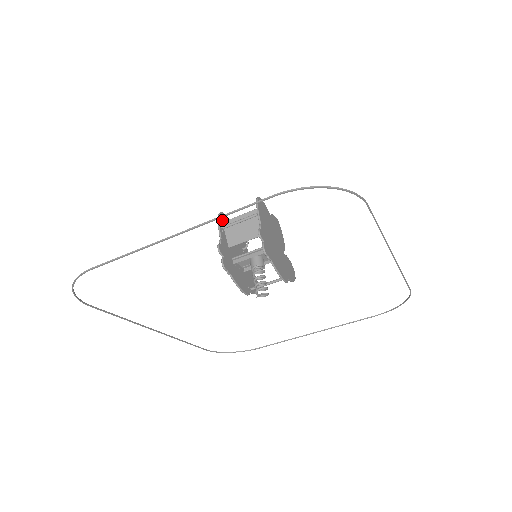
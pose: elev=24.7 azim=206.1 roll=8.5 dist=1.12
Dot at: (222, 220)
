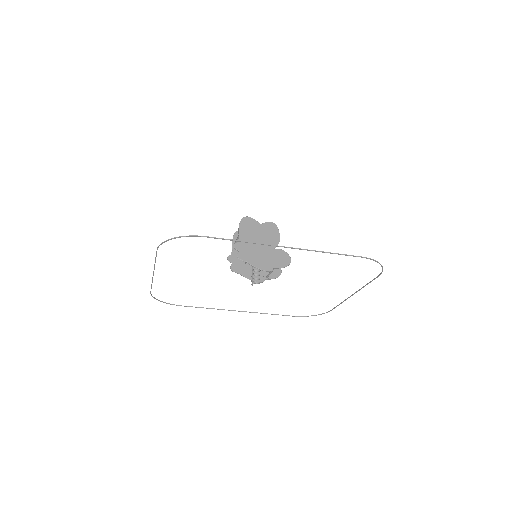
Dot at: (237, 236)
